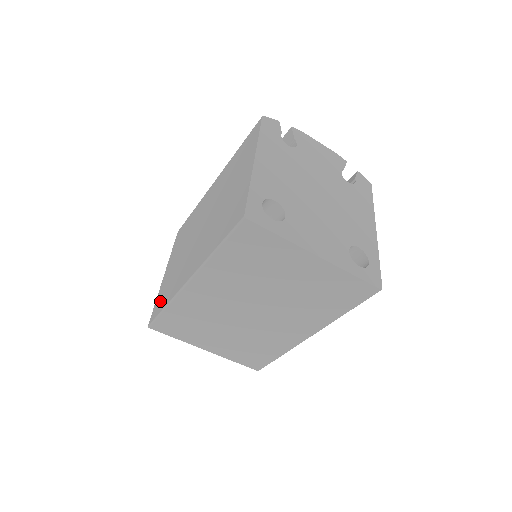
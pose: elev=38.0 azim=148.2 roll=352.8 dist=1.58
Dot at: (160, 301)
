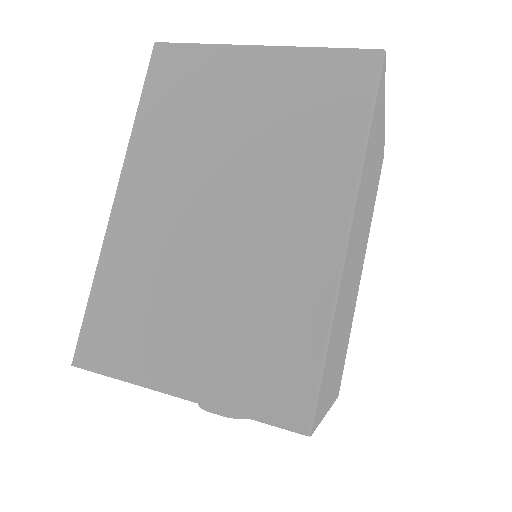
Dot at: occluded
